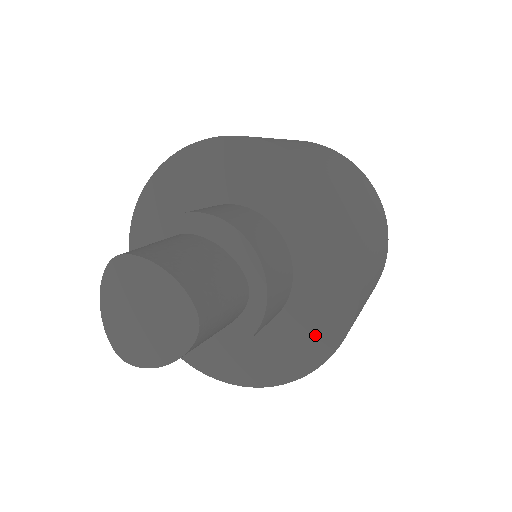
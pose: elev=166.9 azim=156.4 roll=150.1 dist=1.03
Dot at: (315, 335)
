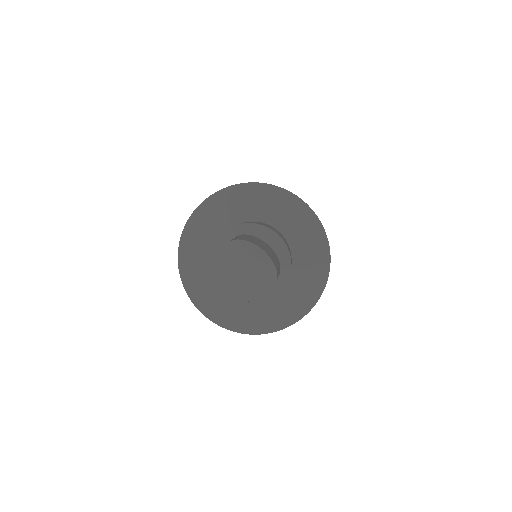
Dot at: (298, 303)
